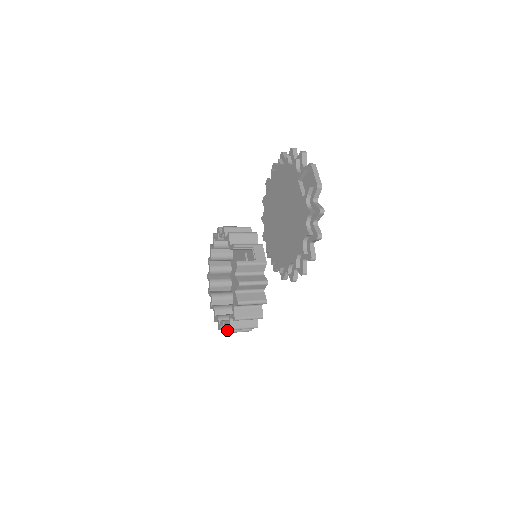
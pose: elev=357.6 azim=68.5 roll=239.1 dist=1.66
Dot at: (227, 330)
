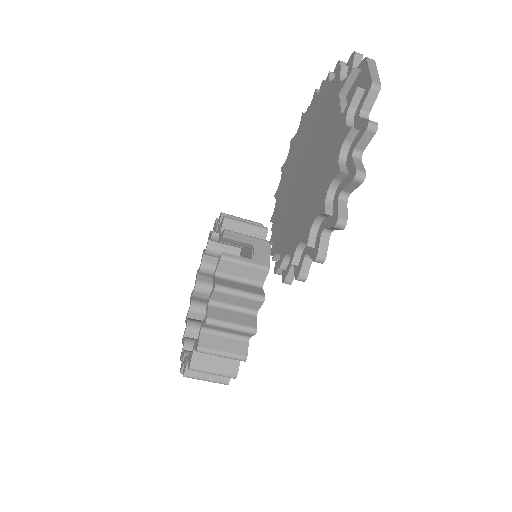
Dot at: (188, 372)
